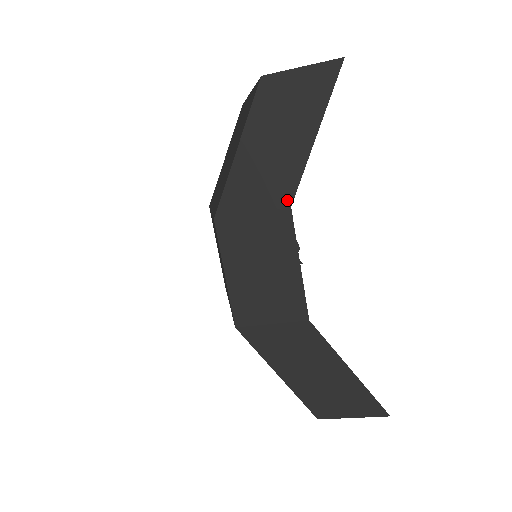
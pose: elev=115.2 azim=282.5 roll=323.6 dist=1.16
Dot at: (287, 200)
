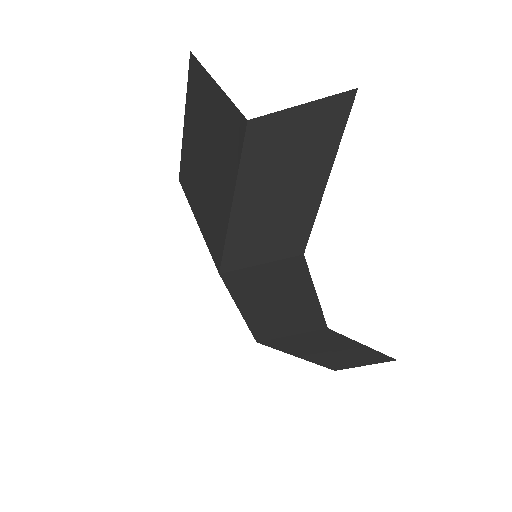
Dot at: (299, 249)
